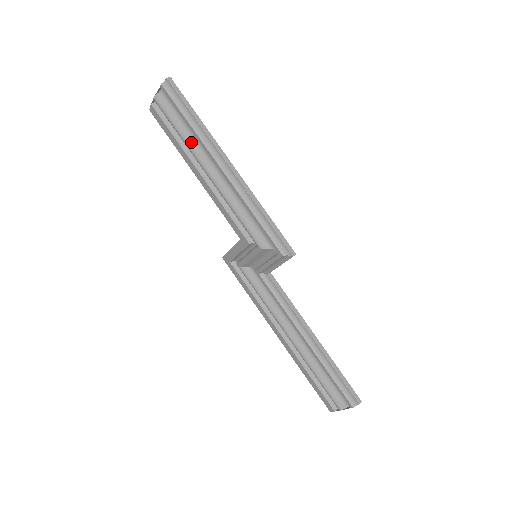
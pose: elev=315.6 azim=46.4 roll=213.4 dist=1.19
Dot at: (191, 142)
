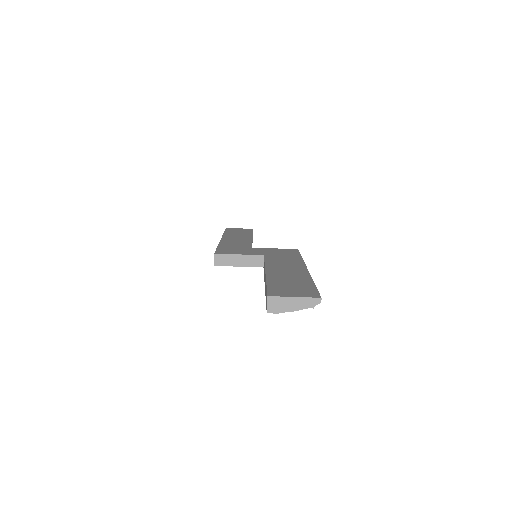
Dot at: occluded
